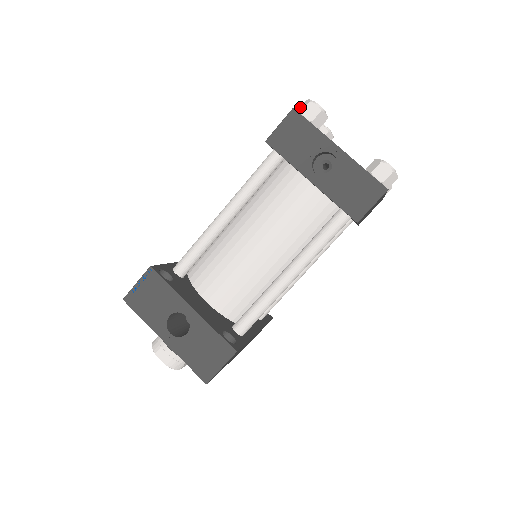
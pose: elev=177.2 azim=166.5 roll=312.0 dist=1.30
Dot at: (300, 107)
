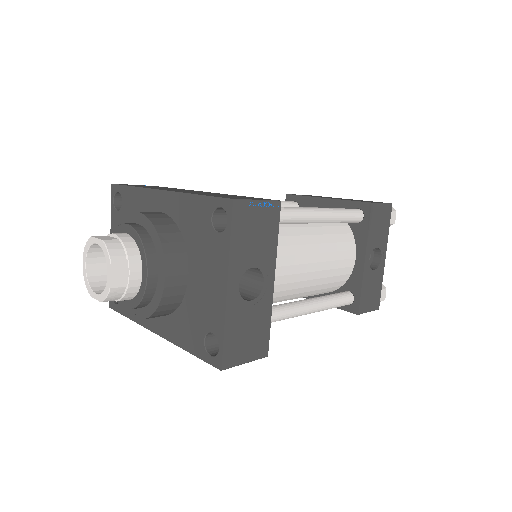
Dot at: occluded
